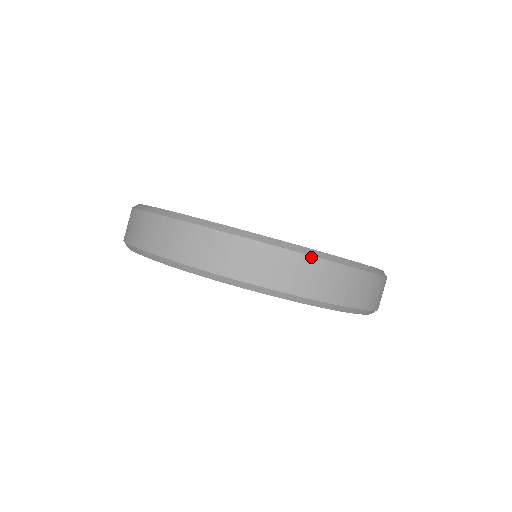
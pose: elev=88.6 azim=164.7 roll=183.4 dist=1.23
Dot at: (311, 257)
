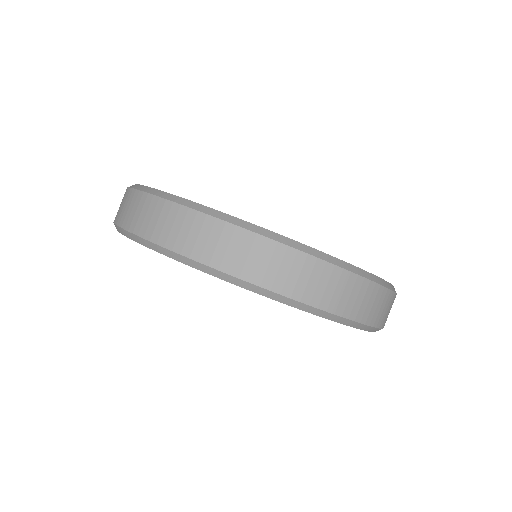
Dot at: occluded
